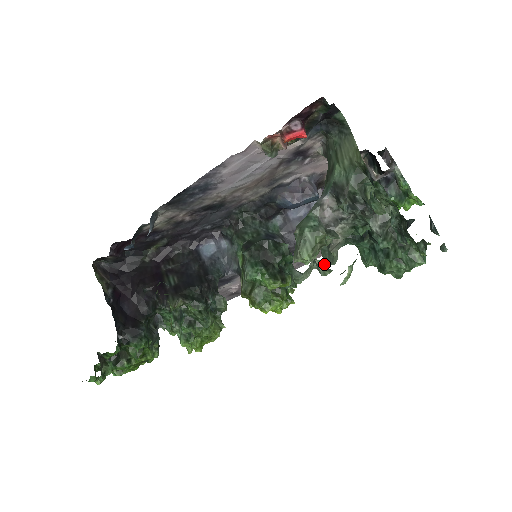
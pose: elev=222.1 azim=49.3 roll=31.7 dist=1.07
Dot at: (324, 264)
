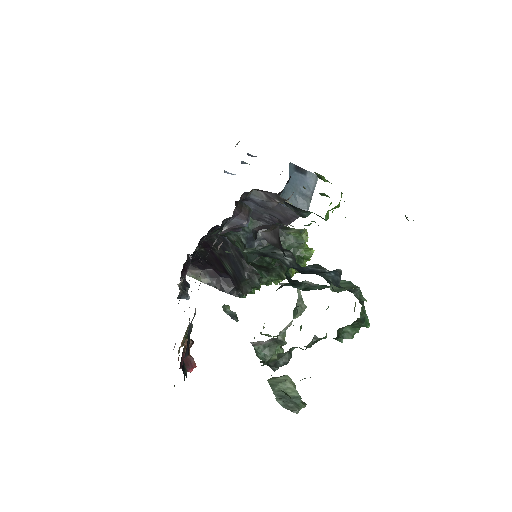
Dot at: occluded
